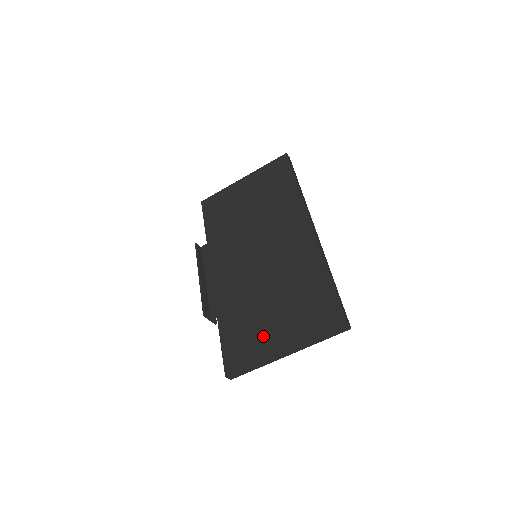
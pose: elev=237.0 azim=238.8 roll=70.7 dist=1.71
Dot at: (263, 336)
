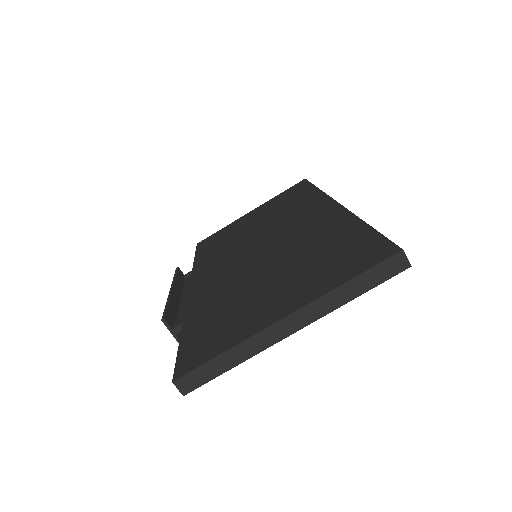
Dot at: (251, 313)
